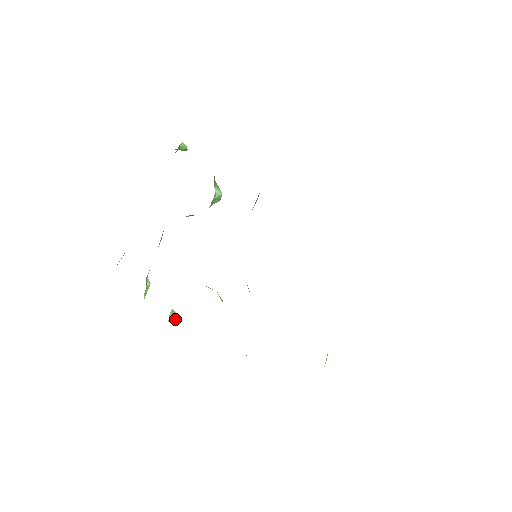
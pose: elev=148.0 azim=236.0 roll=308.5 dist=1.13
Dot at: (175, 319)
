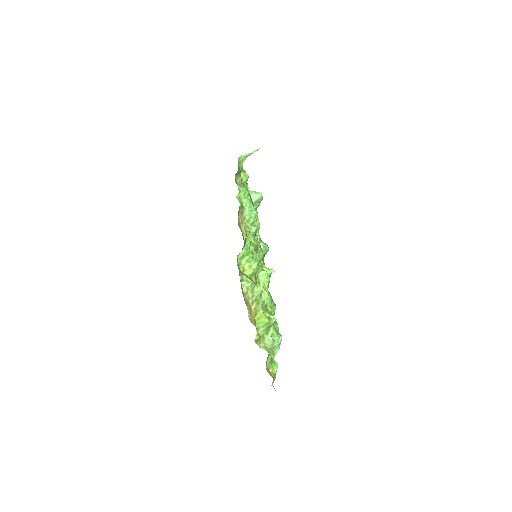
Dot at: occluded
